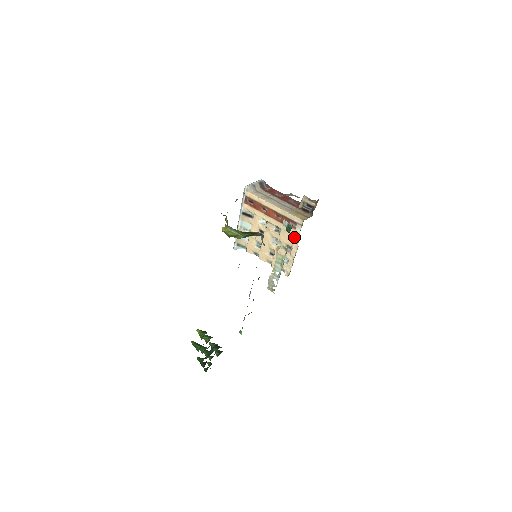
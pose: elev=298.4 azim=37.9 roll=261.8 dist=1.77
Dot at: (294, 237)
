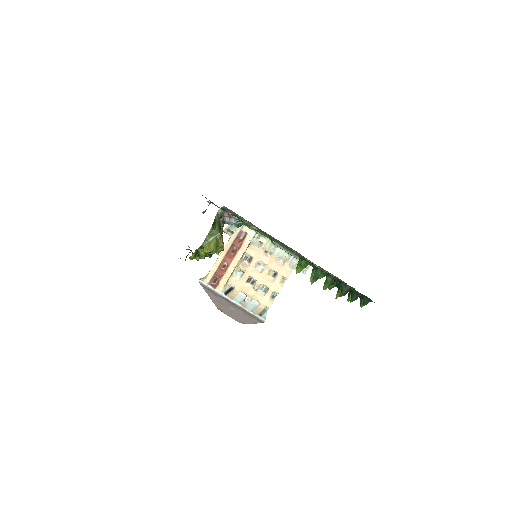
Dot at: occluded
